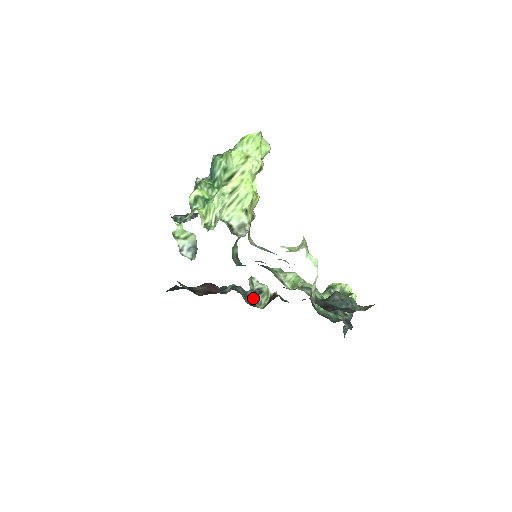
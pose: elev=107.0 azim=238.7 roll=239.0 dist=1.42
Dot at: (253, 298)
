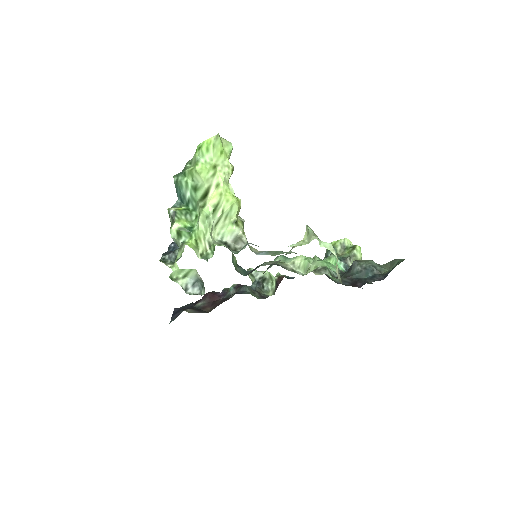
Dot at: (259, 289)
